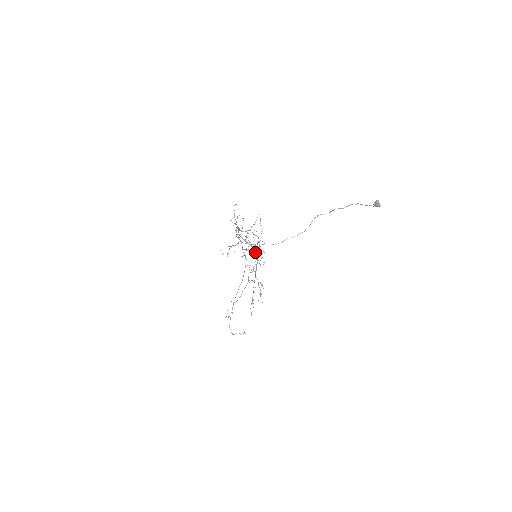
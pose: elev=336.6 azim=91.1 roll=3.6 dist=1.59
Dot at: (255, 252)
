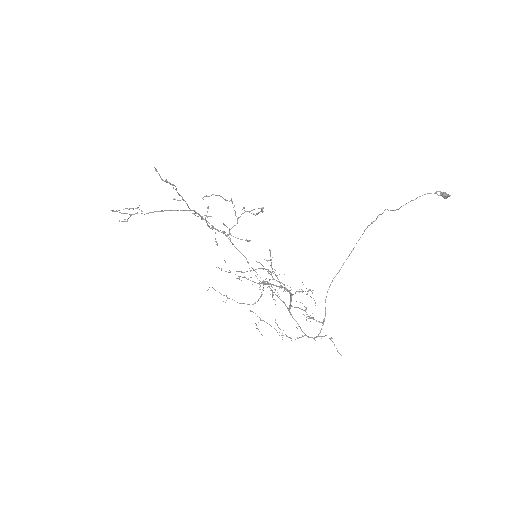
Dot at: occluded
